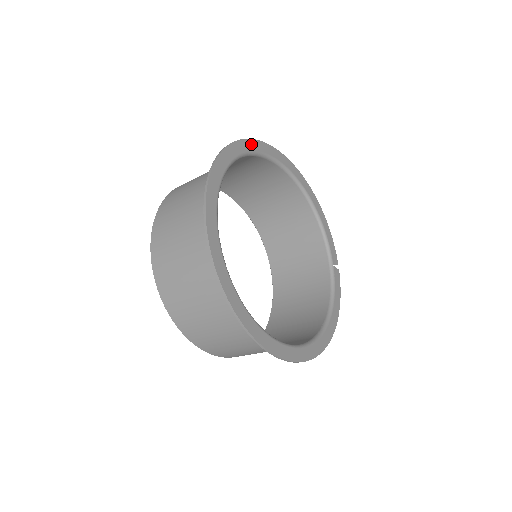
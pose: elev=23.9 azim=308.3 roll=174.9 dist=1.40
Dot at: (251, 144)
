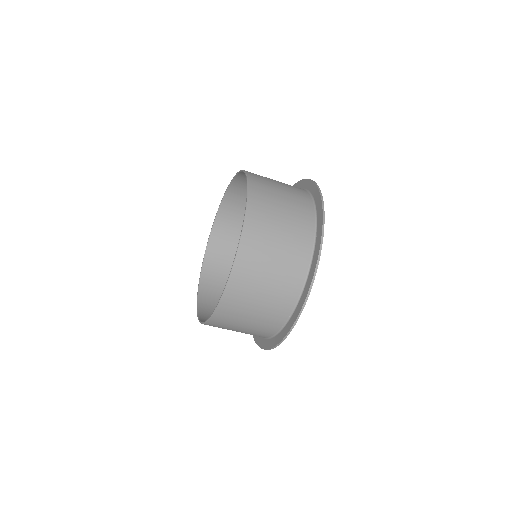
Dot at: occluded
